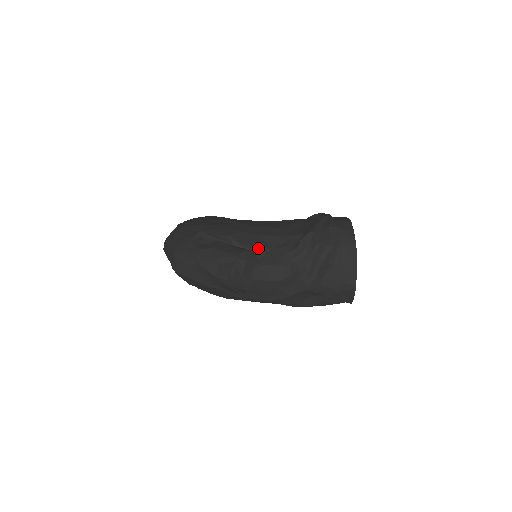
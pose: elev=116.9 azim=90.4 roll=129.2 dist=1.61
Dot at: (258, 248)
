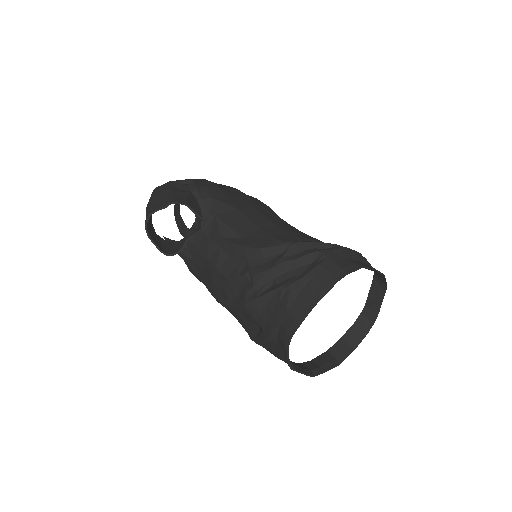
Dot at: (228, 227)
